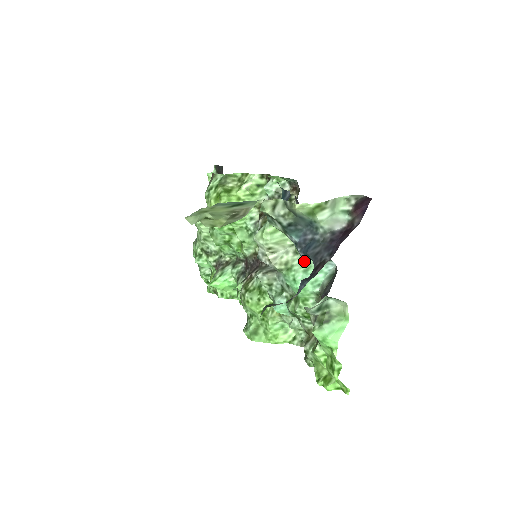
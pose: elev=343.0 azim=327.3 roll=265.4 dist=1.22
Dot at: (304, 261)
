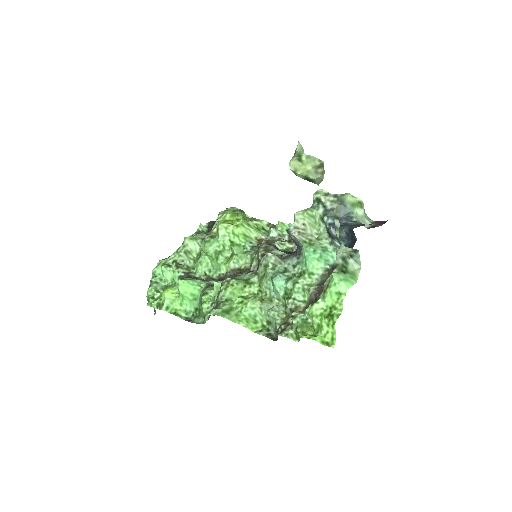
Dot at: (323, 245)
